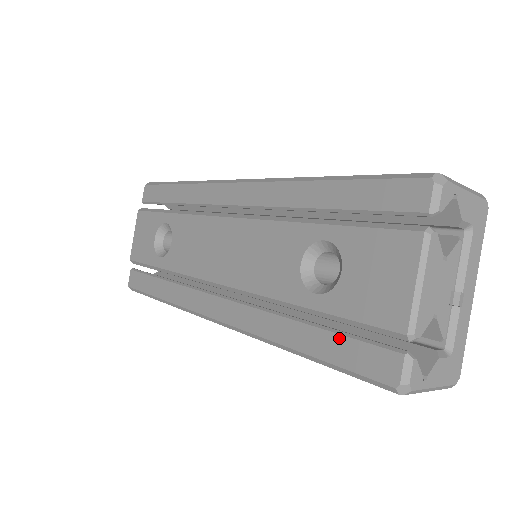
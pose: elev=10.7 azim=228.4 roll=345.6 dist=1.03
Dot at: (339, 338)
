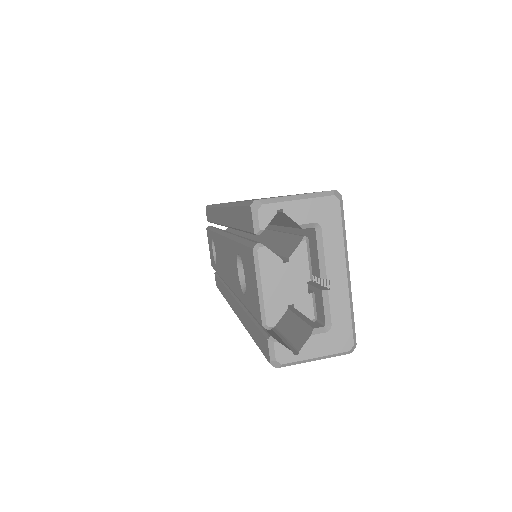
Dot at: (255, 327)
